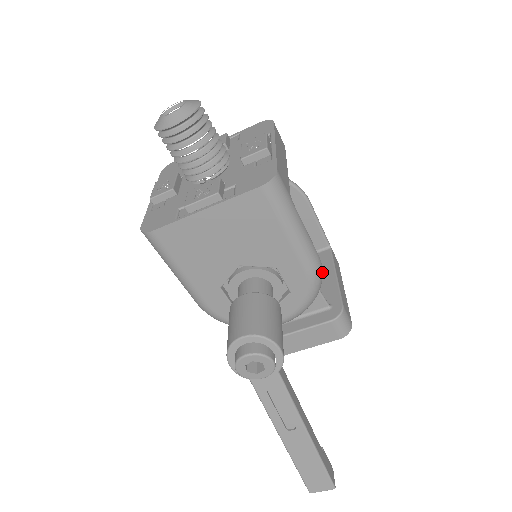
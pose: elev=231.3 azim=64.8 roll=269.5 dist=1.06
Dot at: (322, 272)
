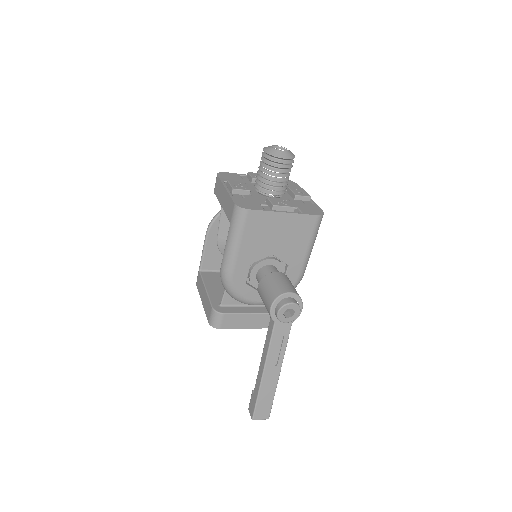
Dot at: occluded
